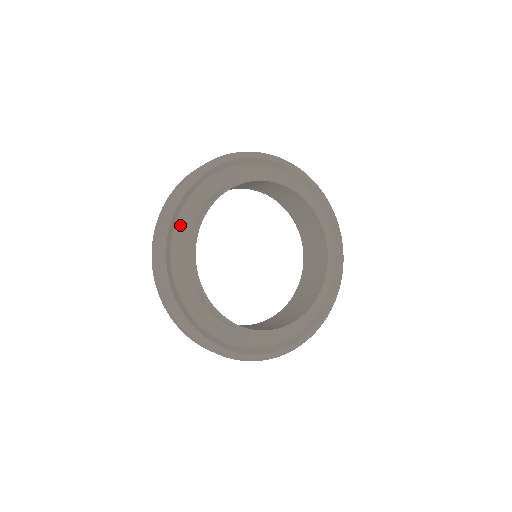
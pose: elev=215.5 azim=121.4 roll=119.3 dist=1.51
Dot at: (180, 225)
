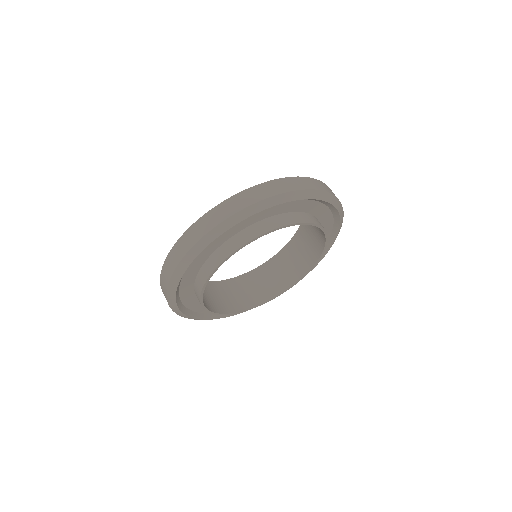
Dot at: (228, 231)
